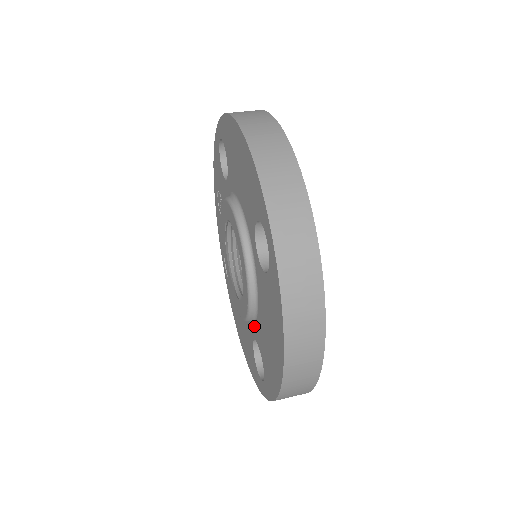
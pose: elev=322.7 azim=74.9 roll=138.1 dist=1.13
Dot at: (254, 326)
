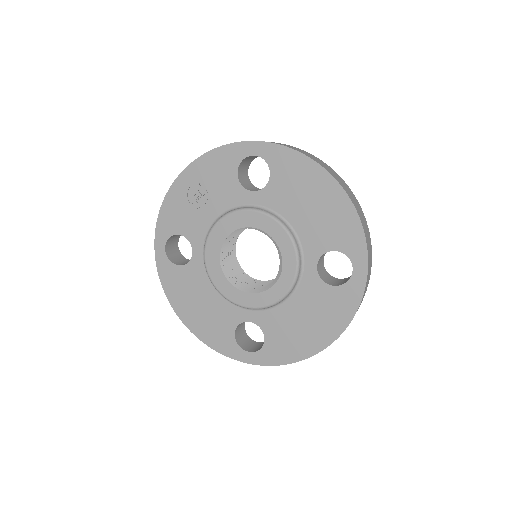
Dot at: (258, 312)
